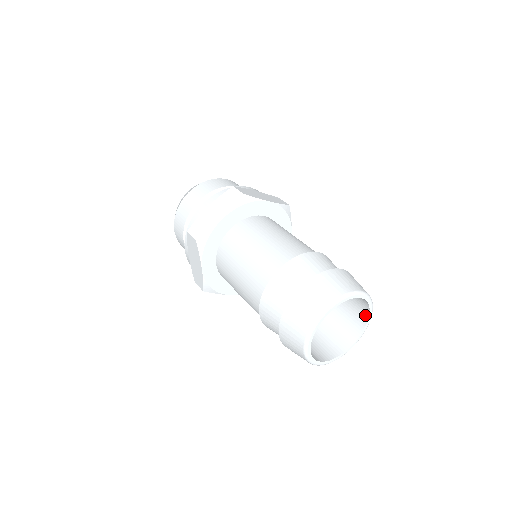
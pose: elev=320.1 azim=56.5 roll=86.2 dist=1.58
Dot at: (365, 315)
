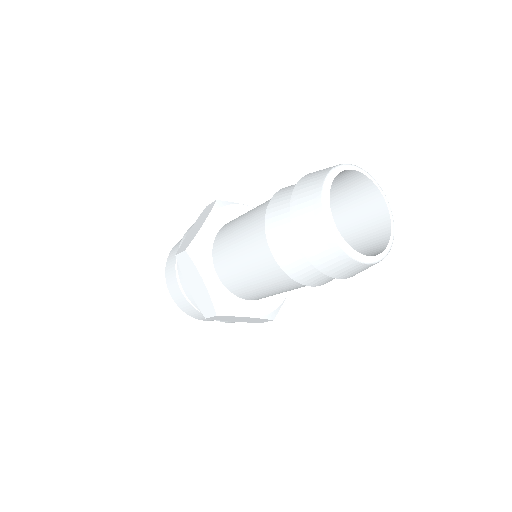
Dot at: (357, 175)
